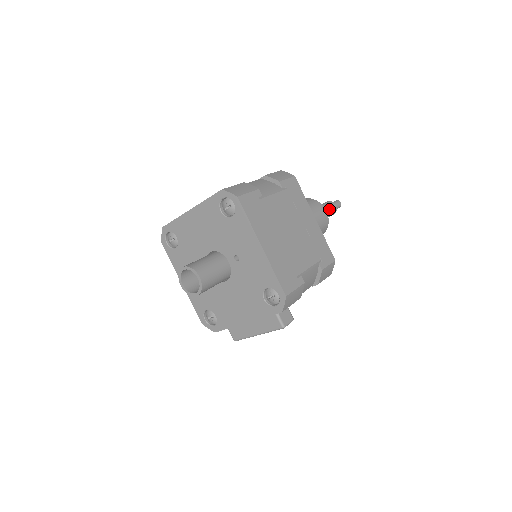
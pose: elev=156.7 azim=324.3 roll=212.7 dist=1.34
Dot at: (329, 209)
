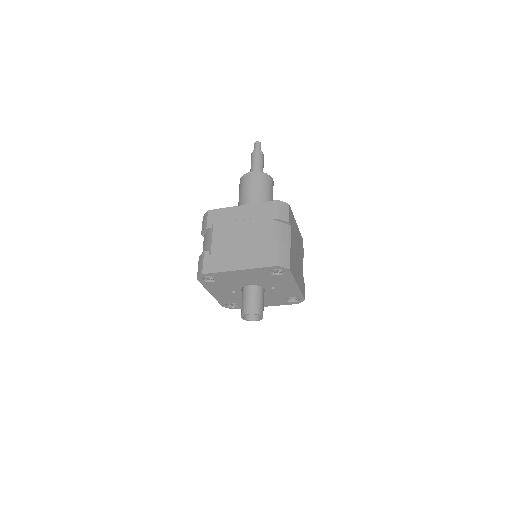
Dot at: (263, 163)
